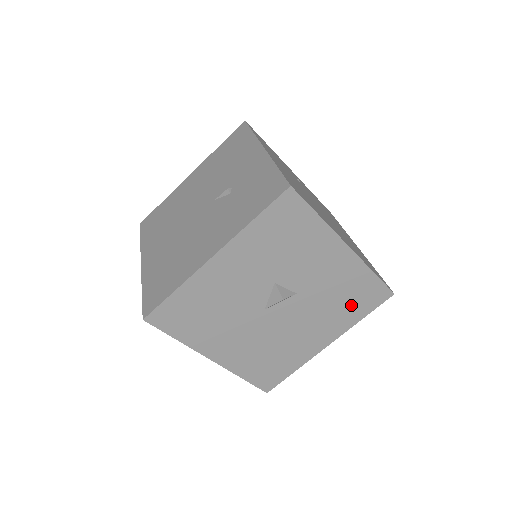
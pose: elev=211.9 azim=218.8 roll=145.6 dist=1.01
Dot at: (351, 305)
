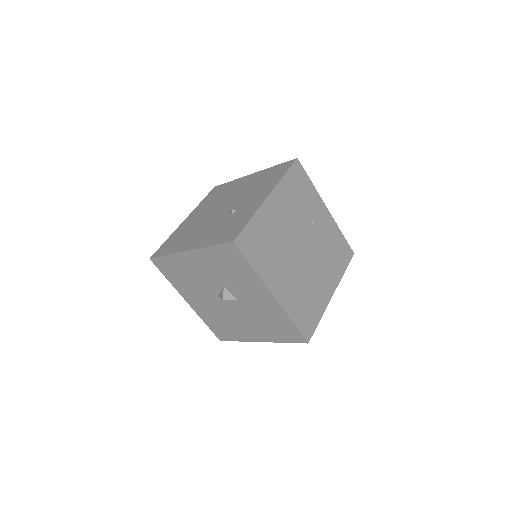
Dot at: (276, 330)
